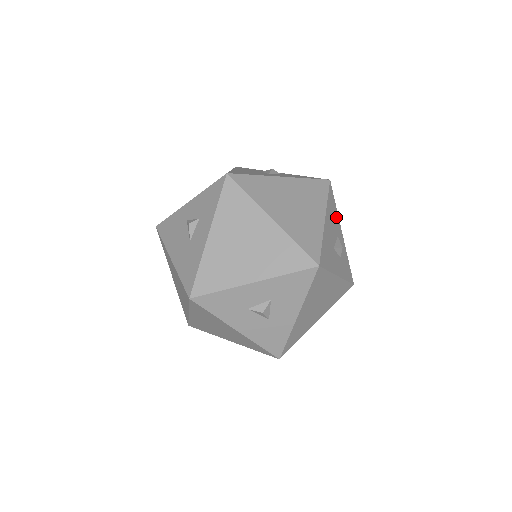
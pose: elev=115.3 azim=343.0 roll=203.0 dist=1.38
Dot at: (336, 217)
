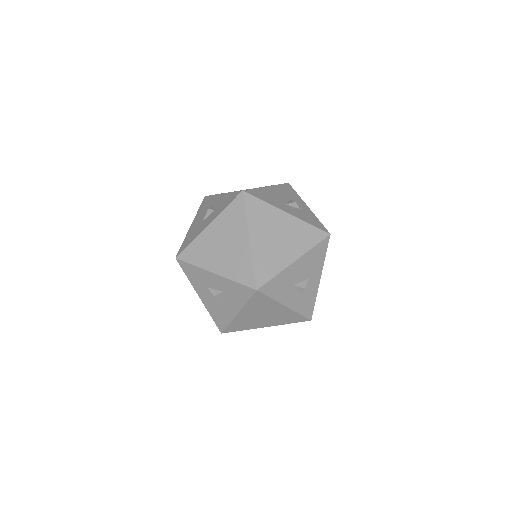
Dot at: (319, 264)
